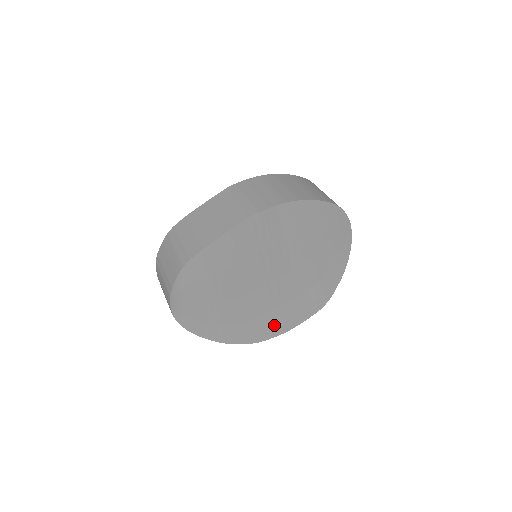
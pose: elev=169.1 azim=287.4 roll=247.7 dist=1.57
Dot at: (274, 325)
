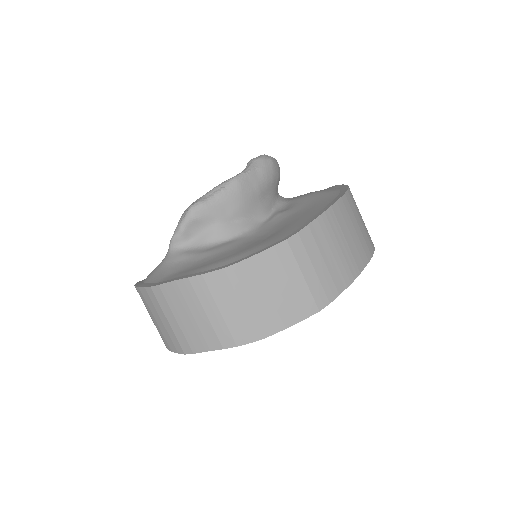
Dot at: occluded
